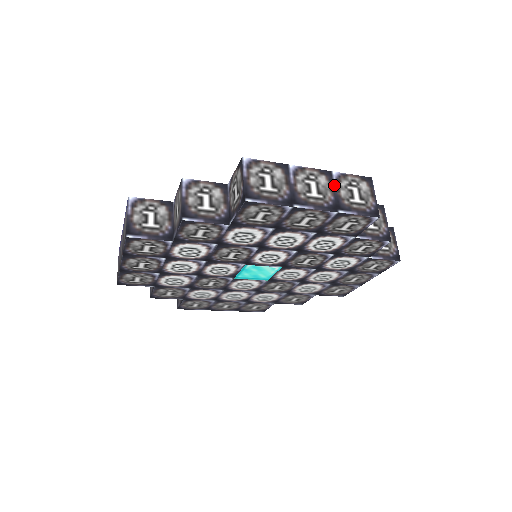
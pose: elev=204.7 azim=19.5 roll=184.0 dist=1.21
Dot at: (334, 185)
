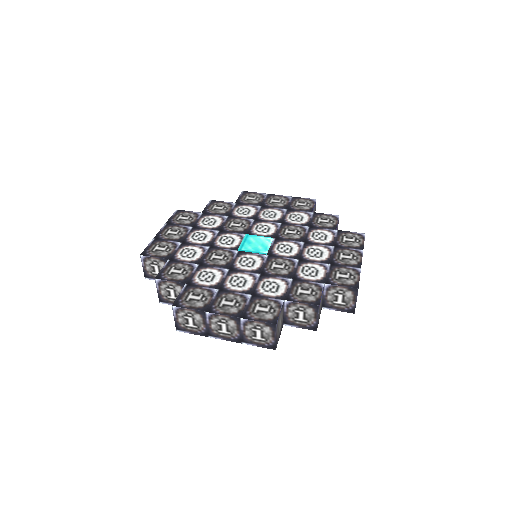
Dot at: occluded
